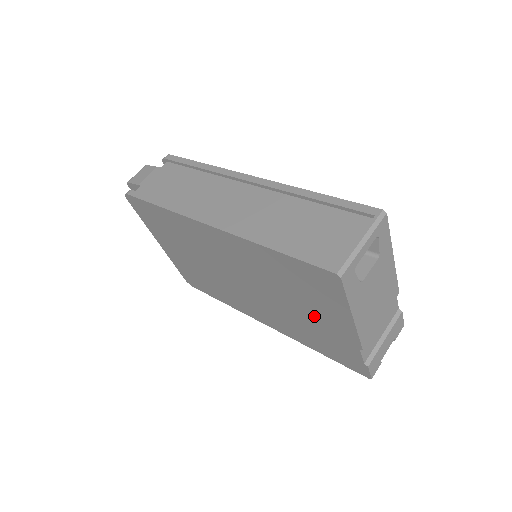
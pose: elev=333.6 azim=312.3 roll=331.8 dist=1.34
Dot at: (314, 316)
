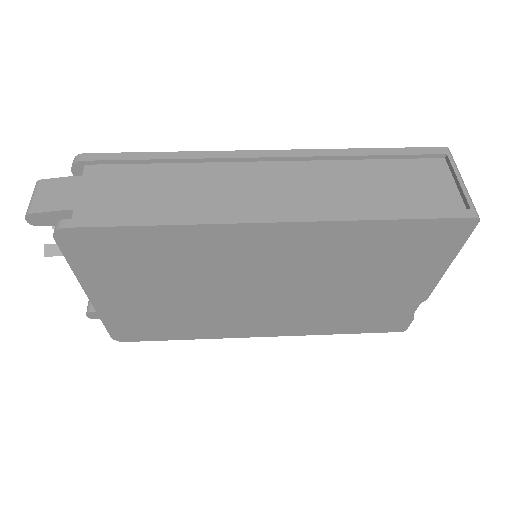
Dot at: (380, 288)
